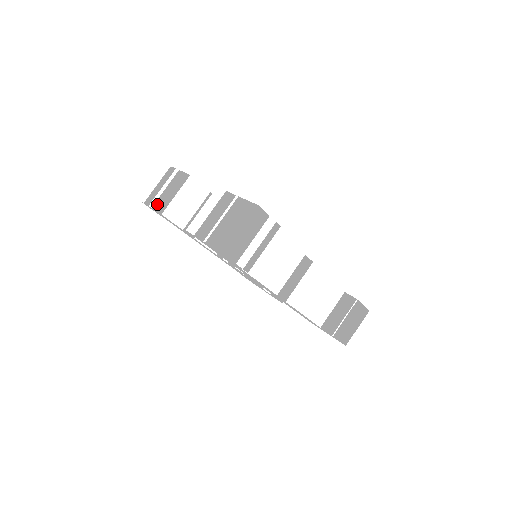
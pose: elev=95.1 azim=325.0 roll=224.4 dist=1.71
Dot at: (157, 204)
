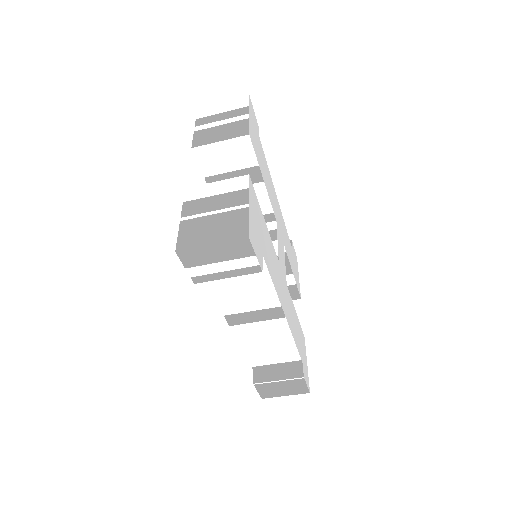
Dot at: (200, 133)
